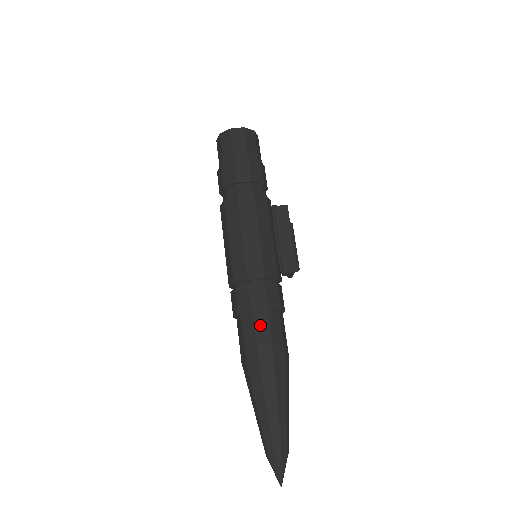
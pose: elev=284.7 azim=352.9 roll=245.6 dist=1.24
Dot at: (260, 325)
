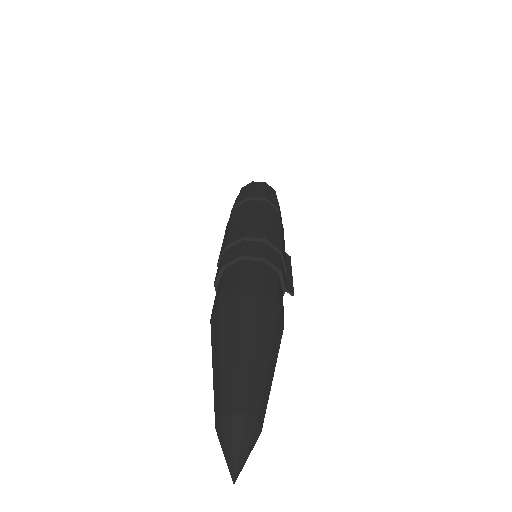
Dot at: (269, 274)
